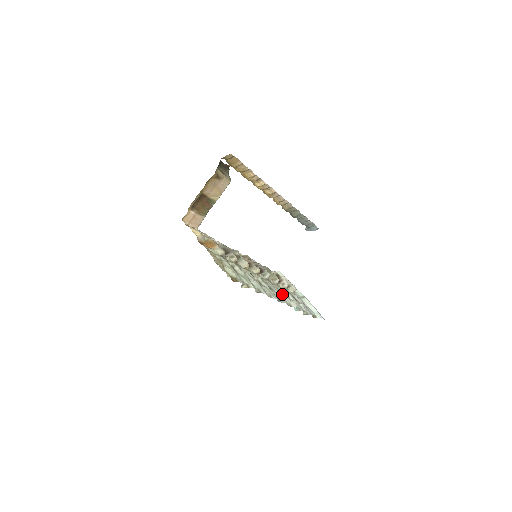
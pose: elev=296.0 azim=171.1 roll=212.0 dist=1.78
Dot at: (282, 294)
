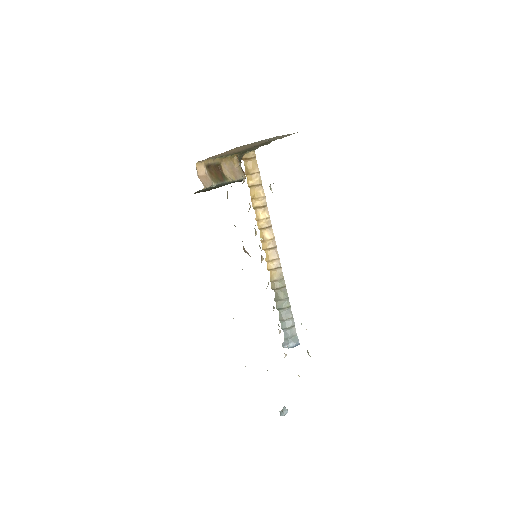
Dot at: occluded
